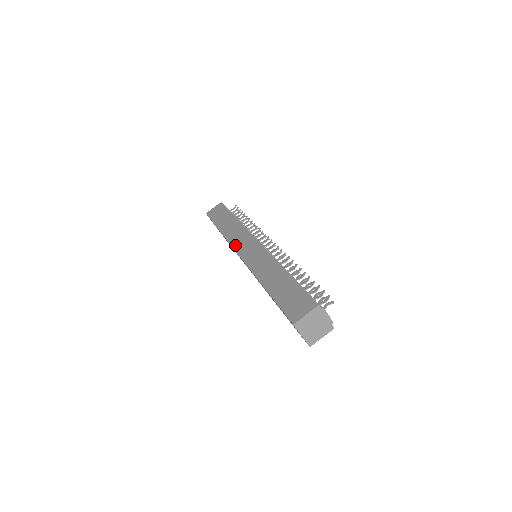
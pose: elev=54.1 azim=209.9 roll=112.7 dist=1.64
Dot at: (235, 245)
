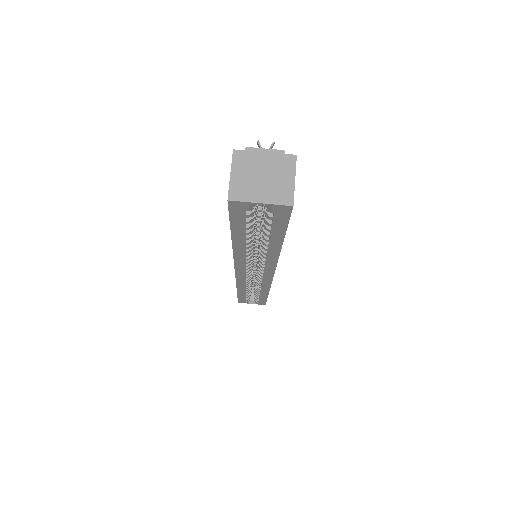
Dot at: occluded
